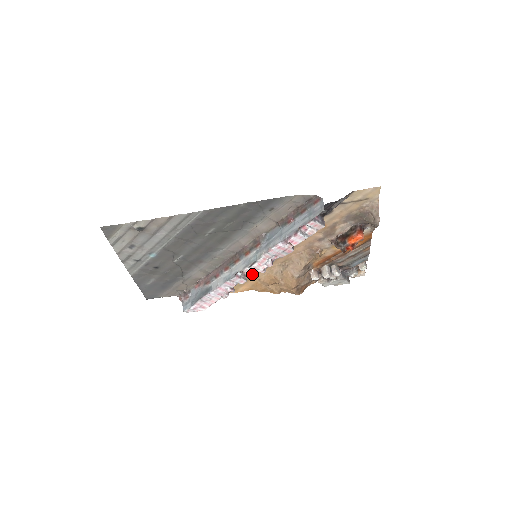
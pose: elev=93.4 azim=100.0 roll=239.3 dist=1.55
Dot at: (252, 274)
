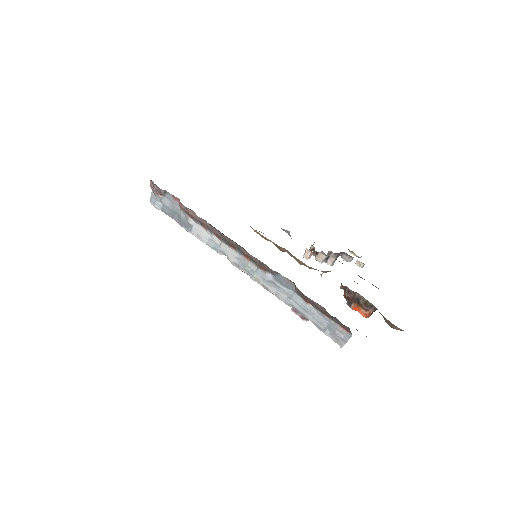
Dot at: occluded
